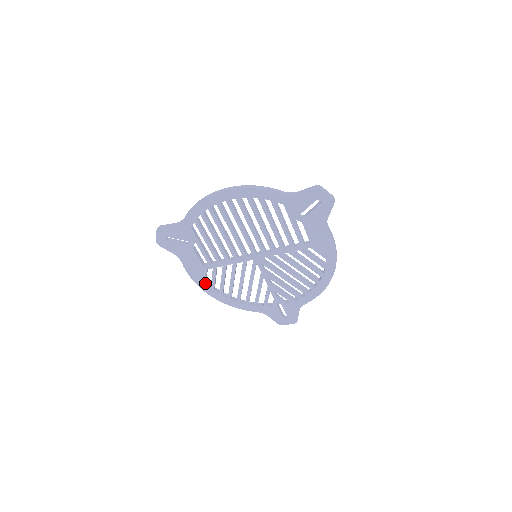
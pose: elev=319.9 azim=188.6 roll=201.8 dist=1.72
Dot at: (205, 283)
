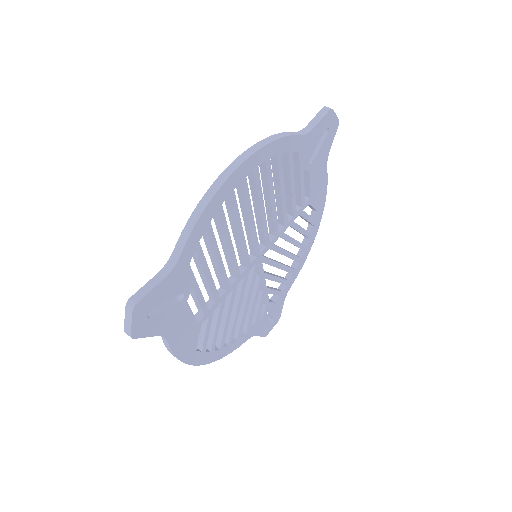
Dot at: (195, 350)
